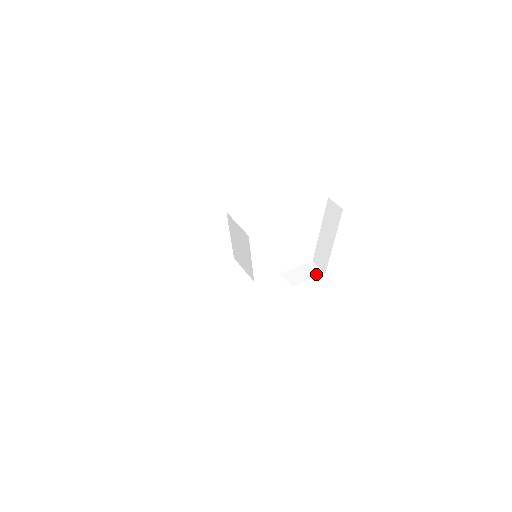
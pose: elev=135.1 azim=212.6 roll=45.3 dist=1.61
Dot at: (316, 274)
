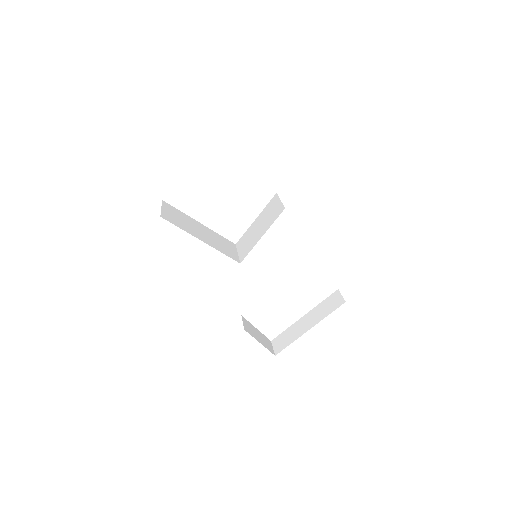
Dot at: (268, 347)
